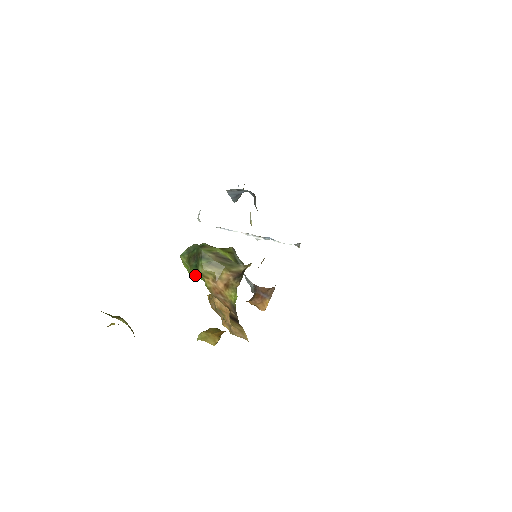
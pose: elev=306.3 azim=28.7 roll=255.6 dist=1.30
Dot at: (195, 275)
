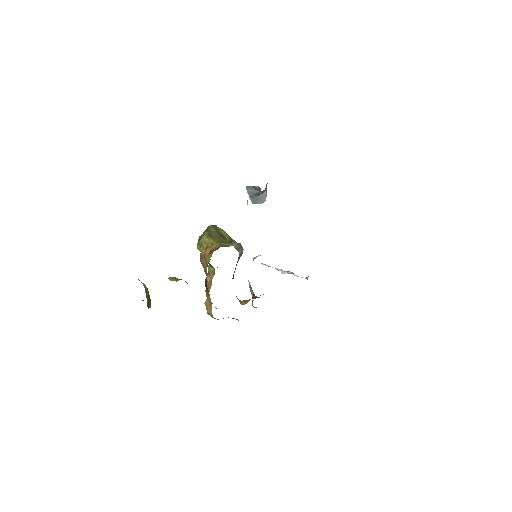
Dot at: (198, 246)
